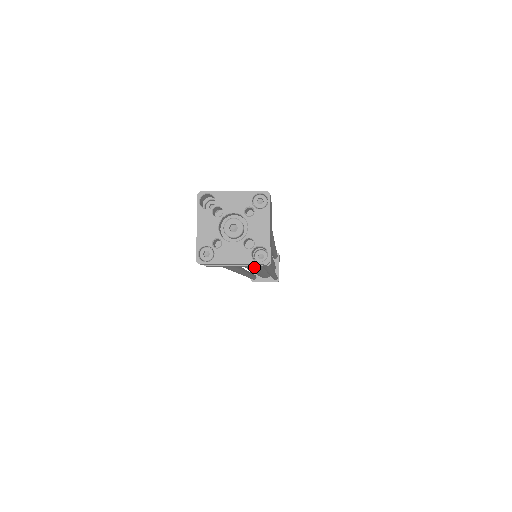
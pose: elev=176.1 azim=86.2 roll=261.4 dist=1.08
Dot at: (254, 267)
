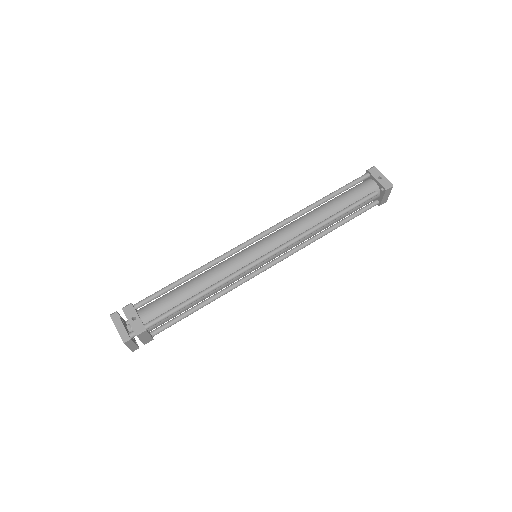
Dot at: occluded
